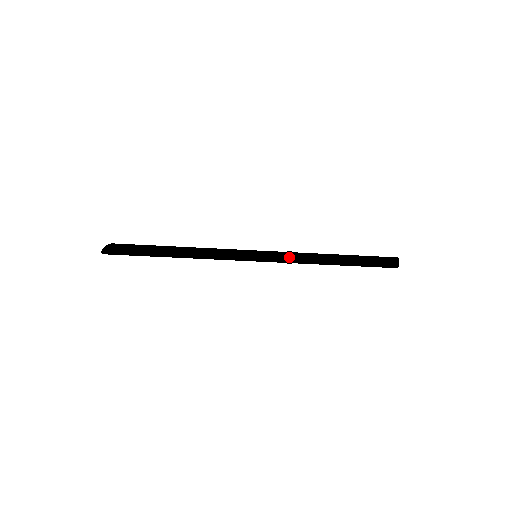
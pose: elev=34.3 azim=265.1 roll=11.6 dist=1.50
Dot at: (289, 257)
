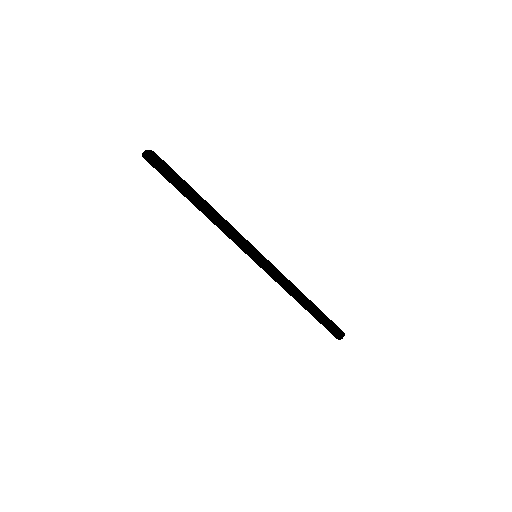
Dot at: (280, 275)
